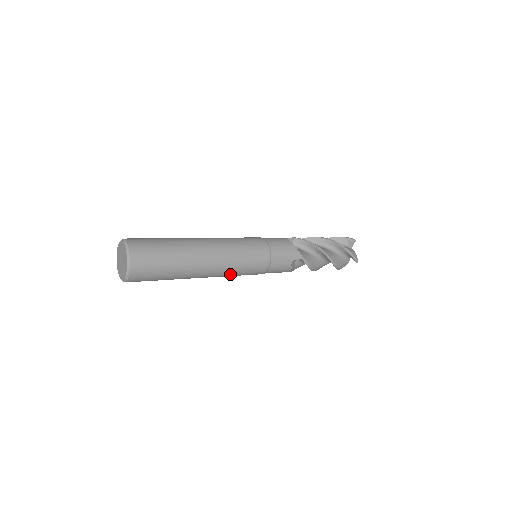
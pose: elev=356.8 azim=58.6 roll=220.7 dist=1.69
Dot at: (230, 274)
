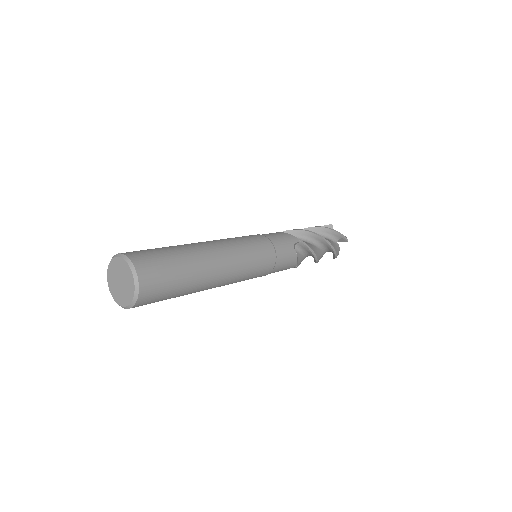
Dot at: (243, 270)
